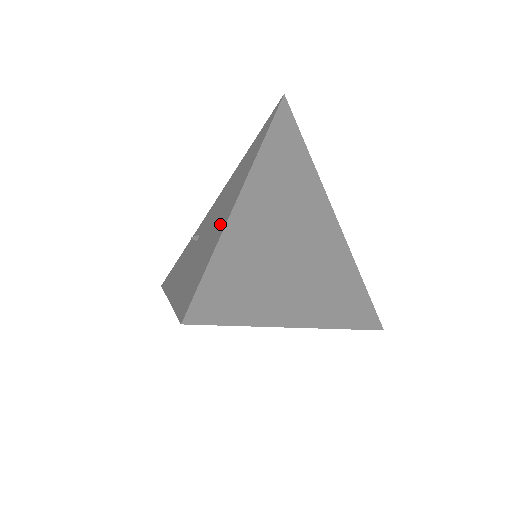
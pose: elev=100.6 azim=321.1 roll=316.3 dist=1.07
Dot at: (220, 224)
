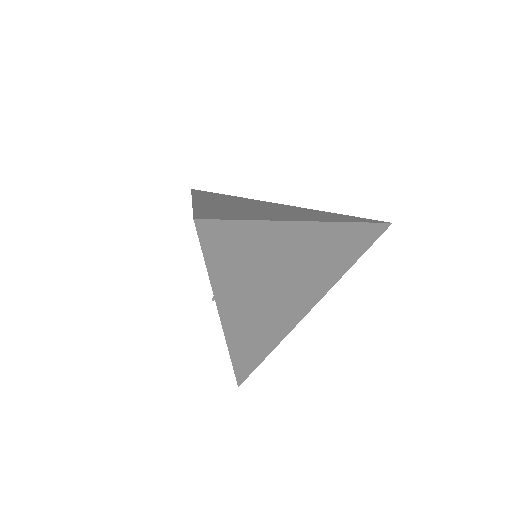
Dot at: occluded
